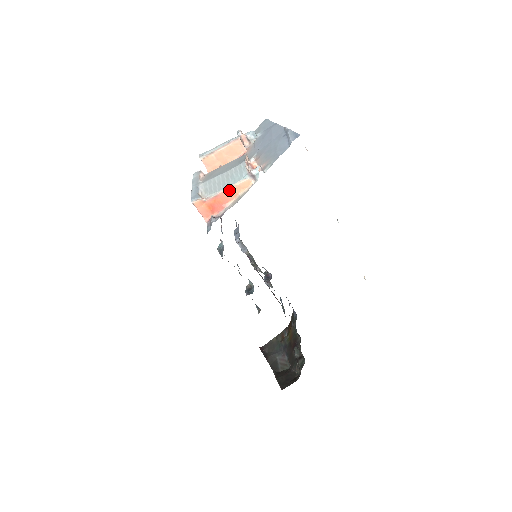
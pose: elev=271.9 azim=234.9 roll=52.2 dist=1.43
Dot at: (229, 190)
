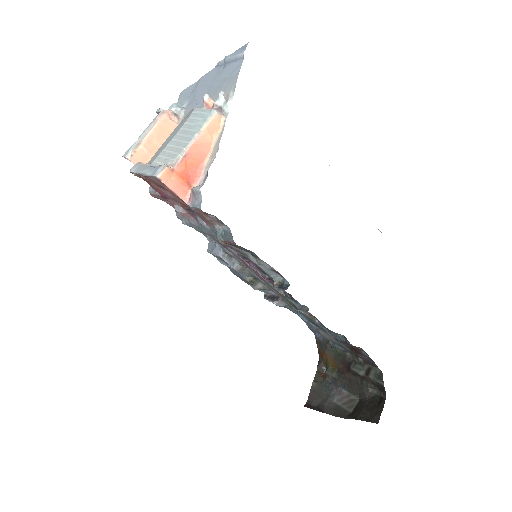
Dot at: (198, 140)
